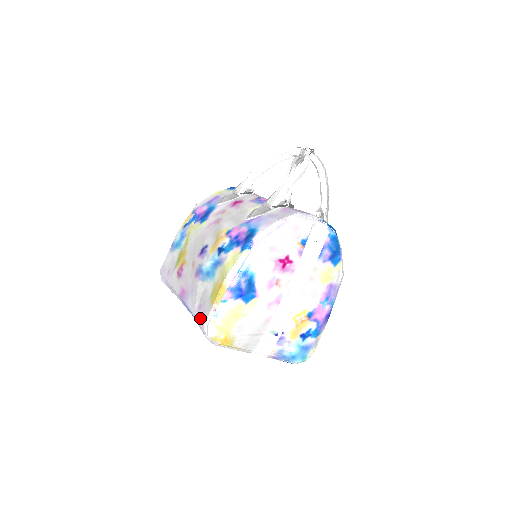
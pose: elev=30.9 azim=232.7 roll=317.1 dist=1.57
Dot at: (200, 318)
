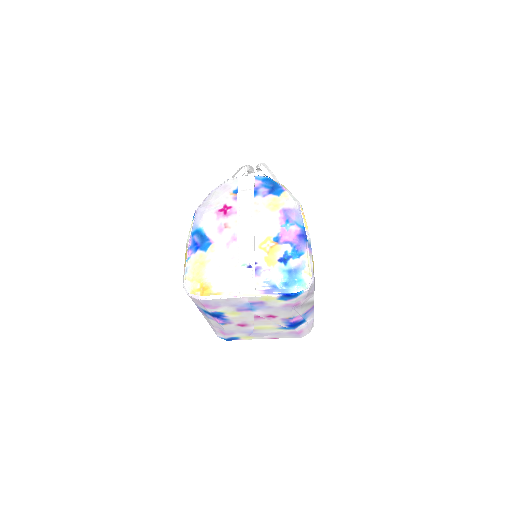
Dot at: occluded
